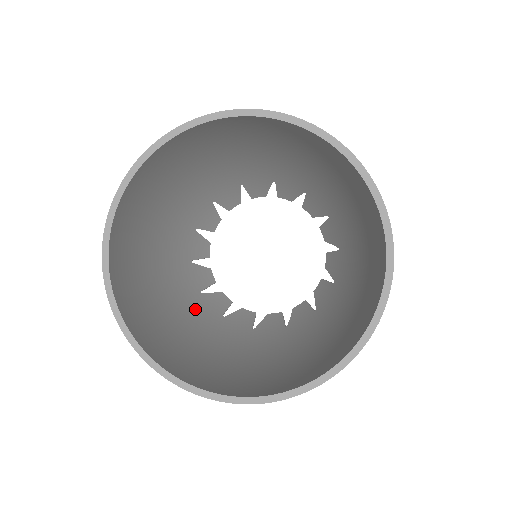
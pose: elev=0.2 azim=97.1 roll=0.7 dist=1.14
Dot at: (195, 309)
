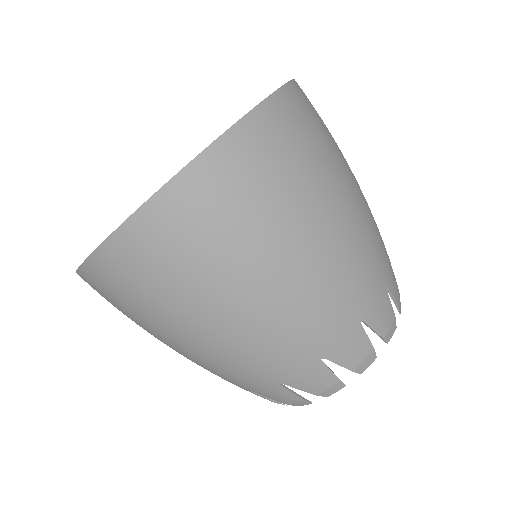
Dot at: occluded
